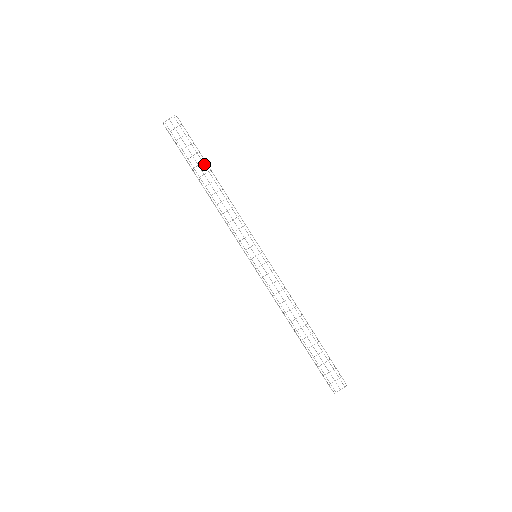
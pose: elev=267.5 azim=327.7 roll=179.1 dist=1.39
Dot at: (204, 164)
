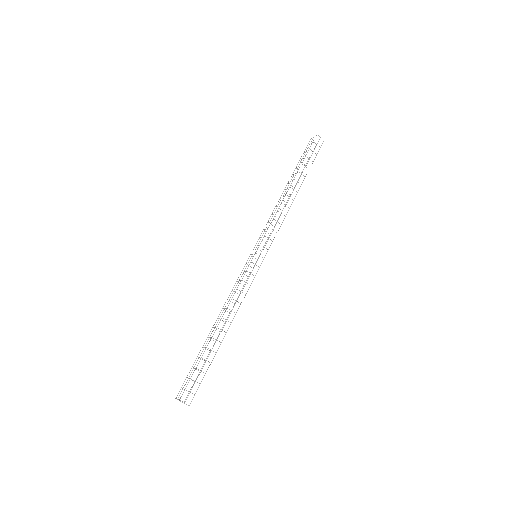
Dot at: occluded
